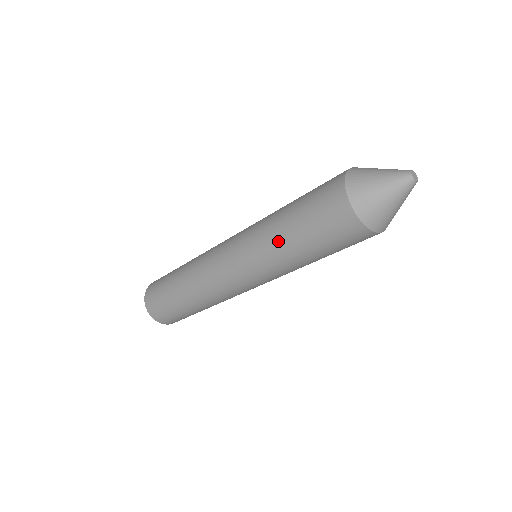
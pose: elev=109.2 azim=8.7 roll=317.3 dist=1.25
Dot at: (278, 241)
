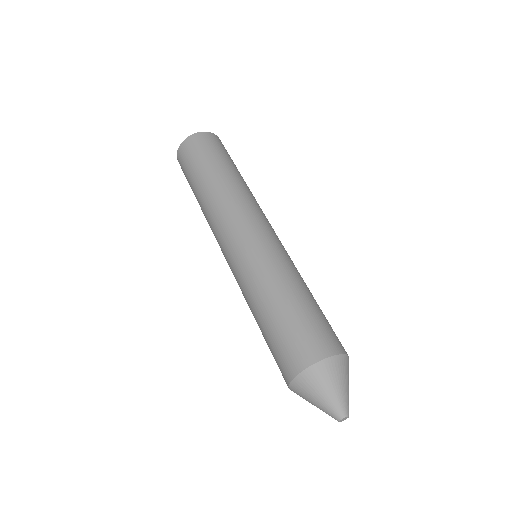
Dot at: (258, 299)
